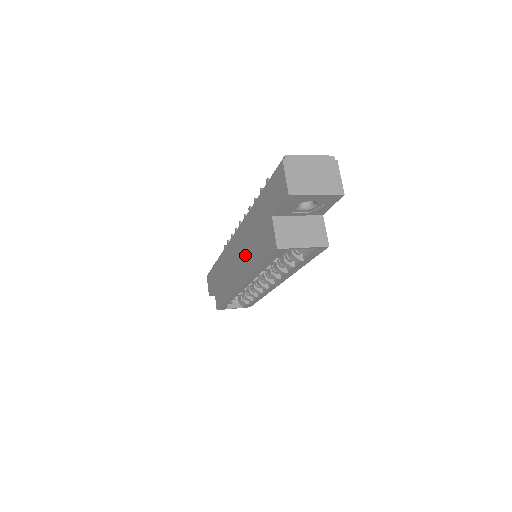
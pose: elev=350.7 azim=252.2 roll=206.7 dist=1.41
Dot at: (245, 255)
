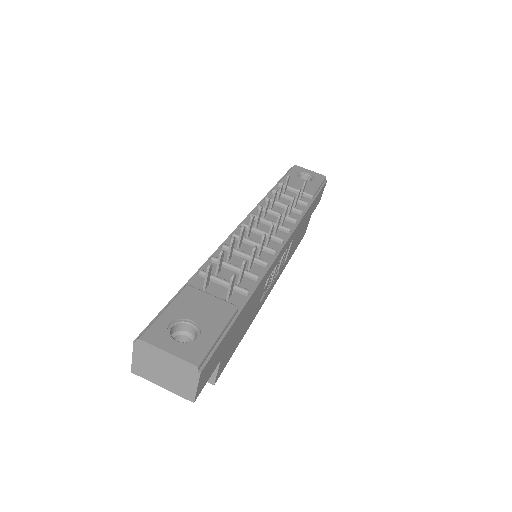
Dot at: occluded
